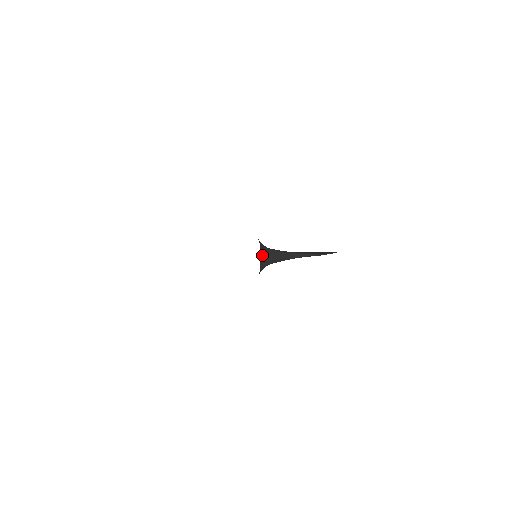
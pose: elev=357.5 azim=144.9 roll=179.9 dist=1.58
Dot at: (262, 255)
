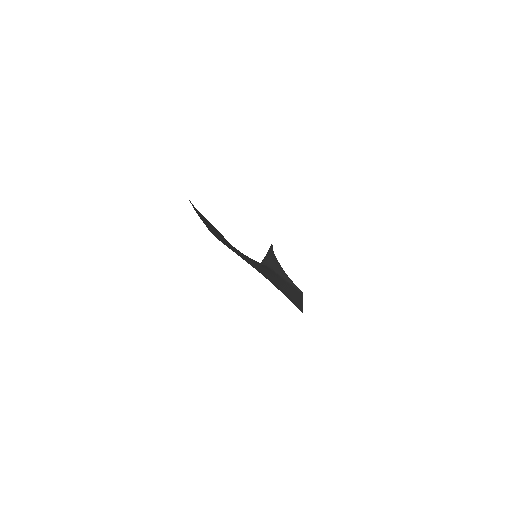
Dot at: (269, 251)
